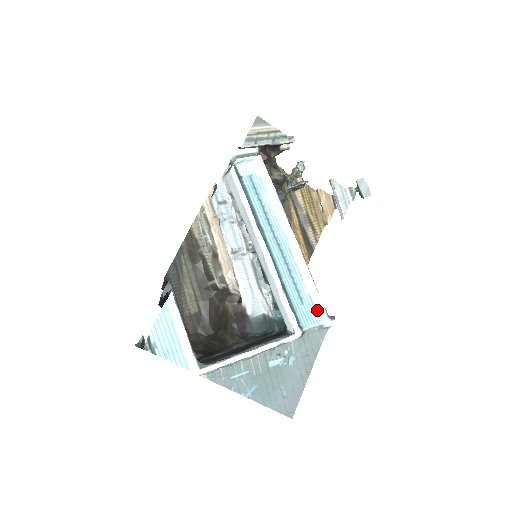
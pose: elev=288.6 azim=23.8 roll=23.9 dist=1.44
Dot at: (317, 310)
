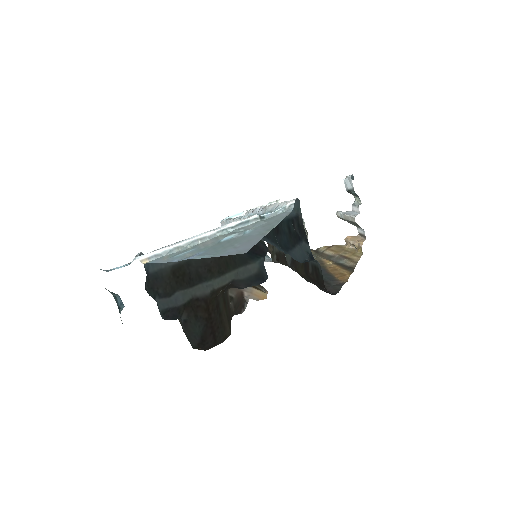
Dot at: occluded
